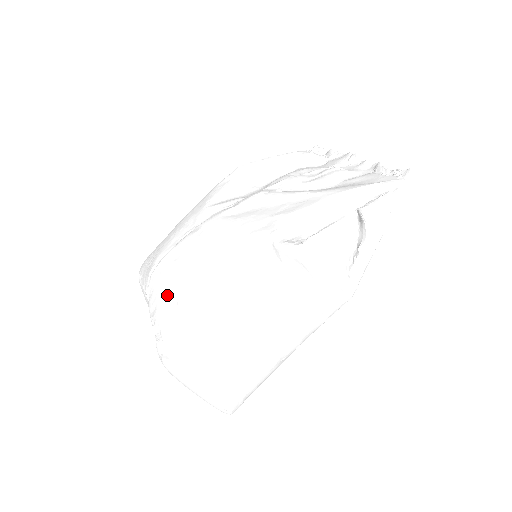
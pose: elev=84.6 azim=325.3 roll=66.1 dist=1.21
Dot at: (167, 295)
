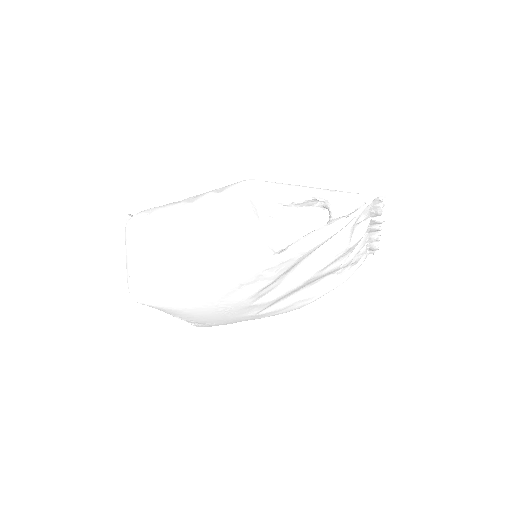
Dot at: occluded
